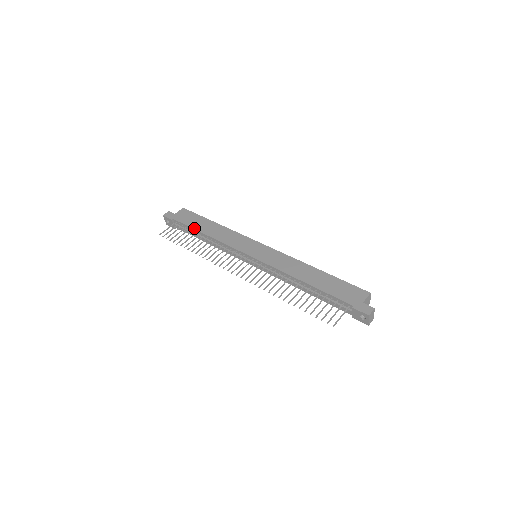
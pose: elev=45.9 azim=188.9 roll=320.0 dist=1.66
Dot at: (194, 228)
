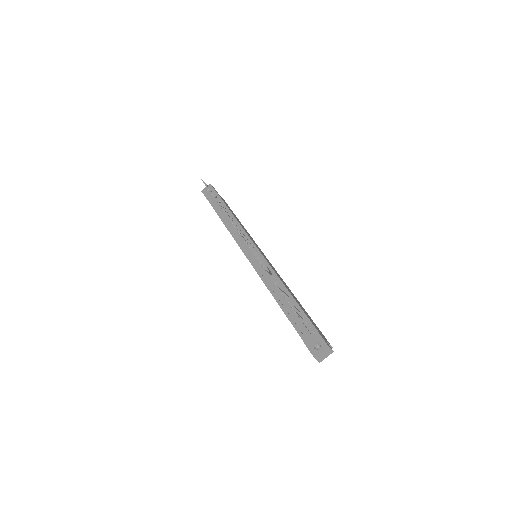
Dot at: (227, 206)
